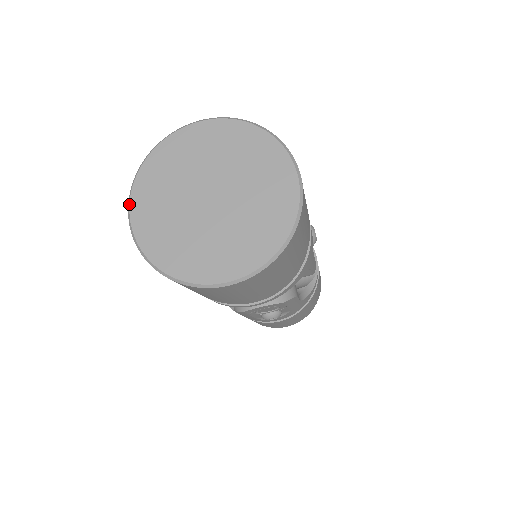
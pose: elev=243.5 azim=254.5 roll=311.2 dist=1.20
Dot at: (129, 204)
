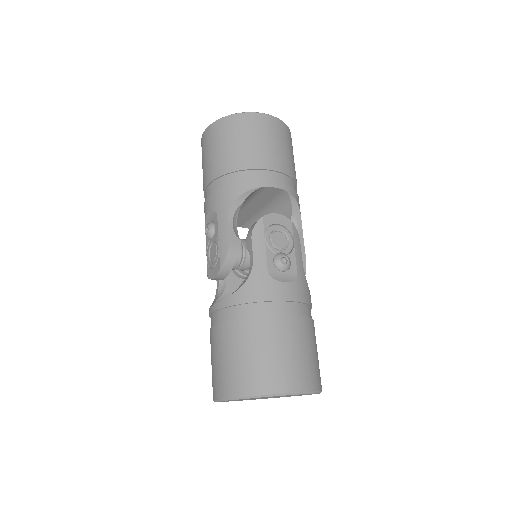
Dot at: occluded
